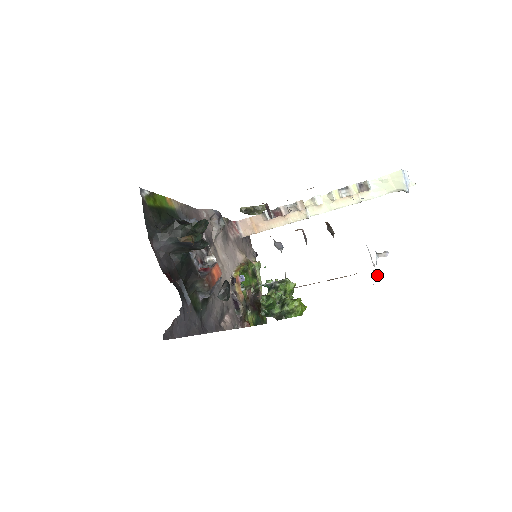
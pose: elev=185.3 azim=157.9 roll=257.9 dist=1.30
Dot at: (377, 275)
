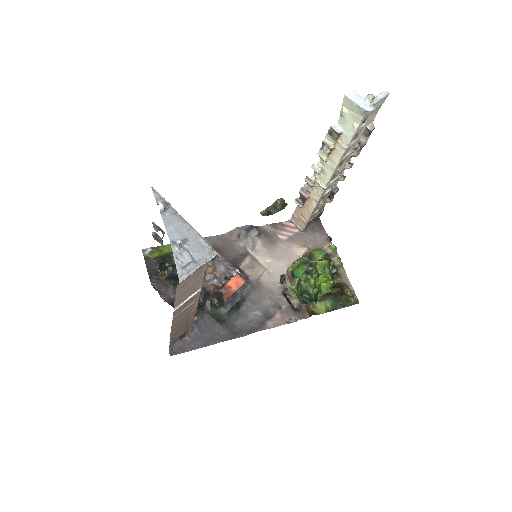
Dot at: (178, 264)
